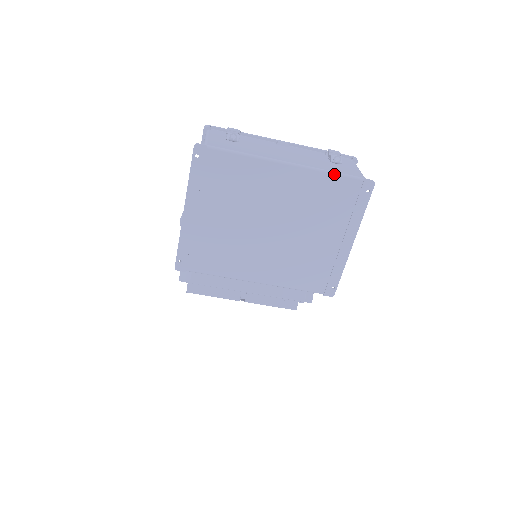
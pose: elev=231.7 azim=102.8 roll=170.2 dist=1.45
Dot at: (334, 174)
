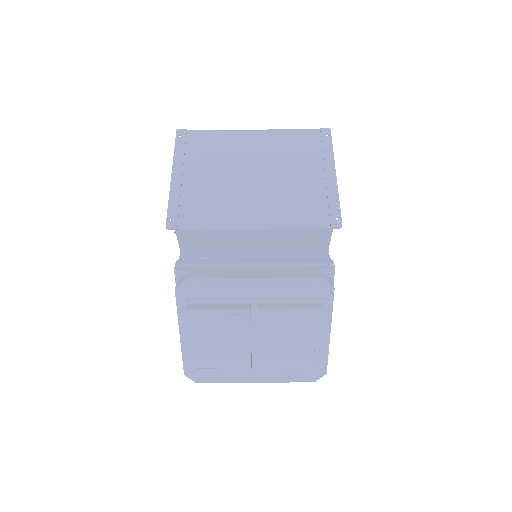
Dot at: (294, 130)
